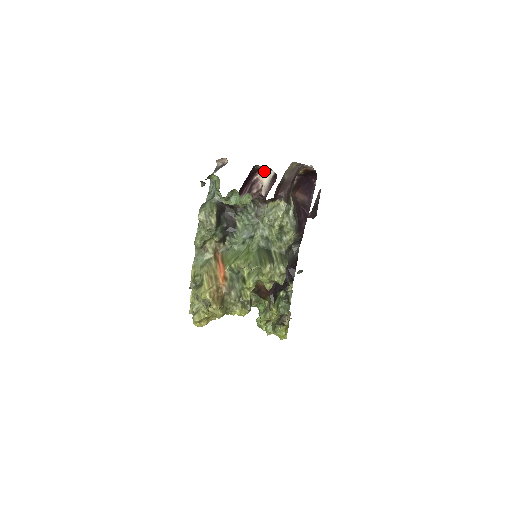
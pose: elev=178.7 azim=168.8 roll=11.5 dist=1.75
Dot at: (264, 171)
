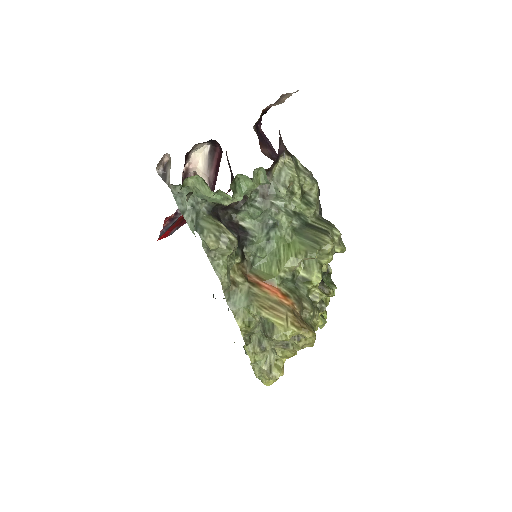
Dot at: (193, 153)
